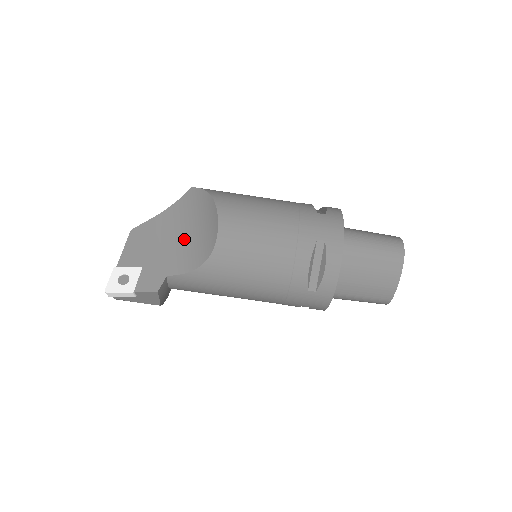
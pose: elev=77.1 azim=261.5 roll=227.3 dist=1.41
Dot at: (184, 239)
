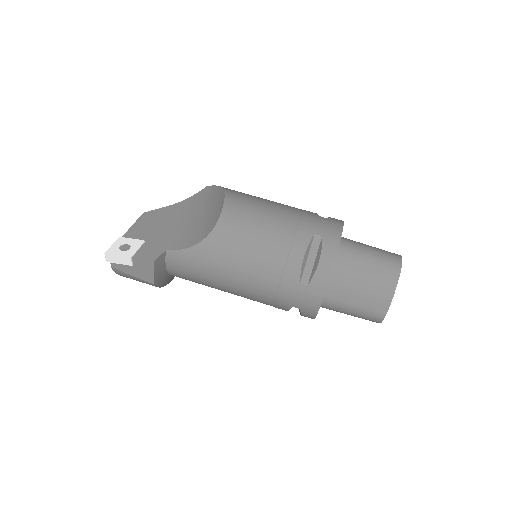
Dot at: (190, 223)
